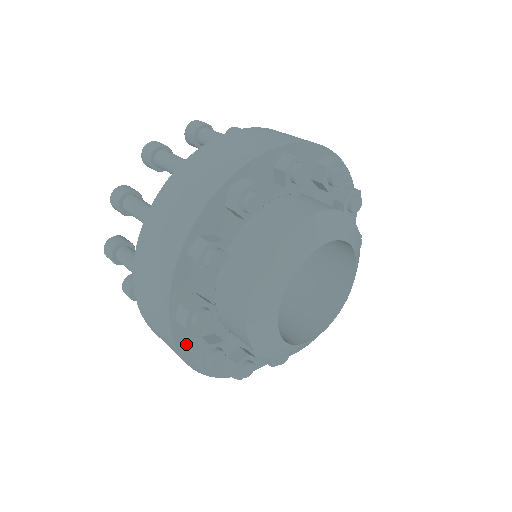
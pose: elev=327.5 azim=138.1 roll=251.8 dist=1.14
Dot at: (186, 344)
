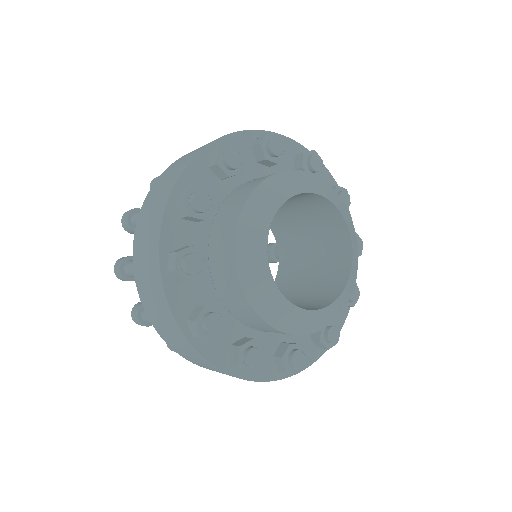
Dot at: (219, 357)
